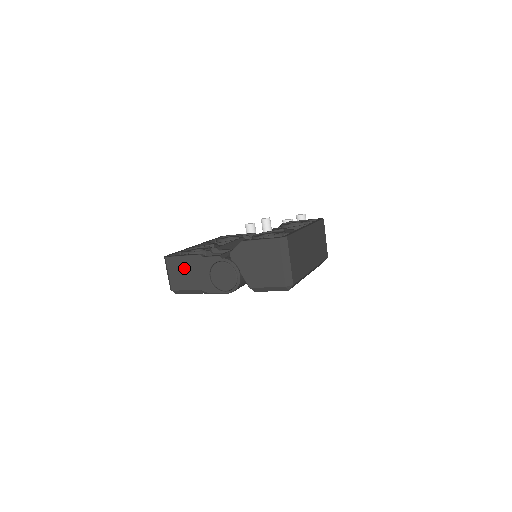
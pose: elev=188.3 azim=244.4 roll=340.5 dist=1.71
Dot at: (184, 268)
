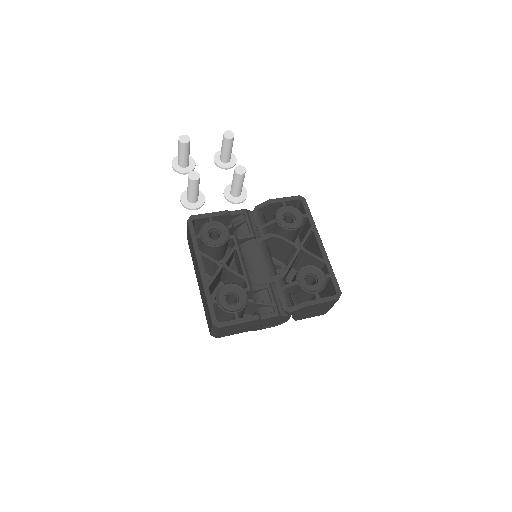
Dot at: (238, 328)
